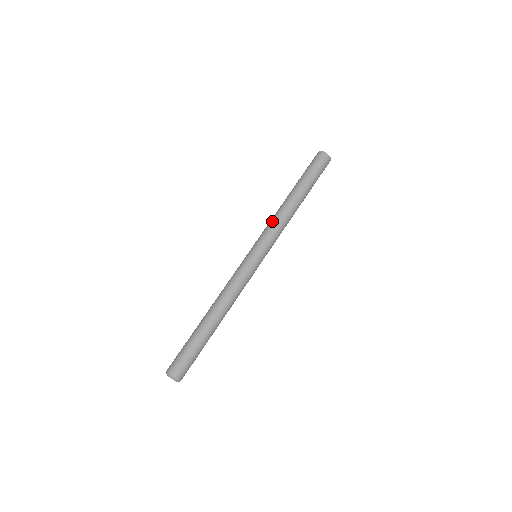
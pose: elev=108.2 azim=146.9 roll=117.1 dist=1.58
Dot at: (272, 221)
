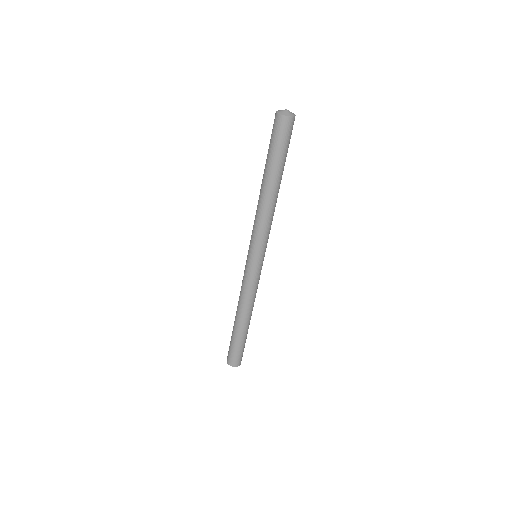
Dot at: (265, 225)
